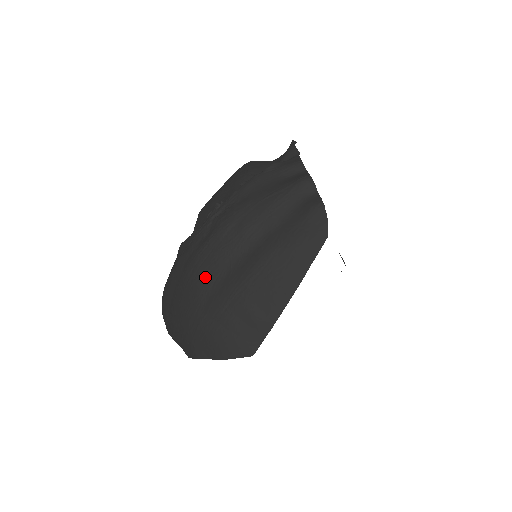
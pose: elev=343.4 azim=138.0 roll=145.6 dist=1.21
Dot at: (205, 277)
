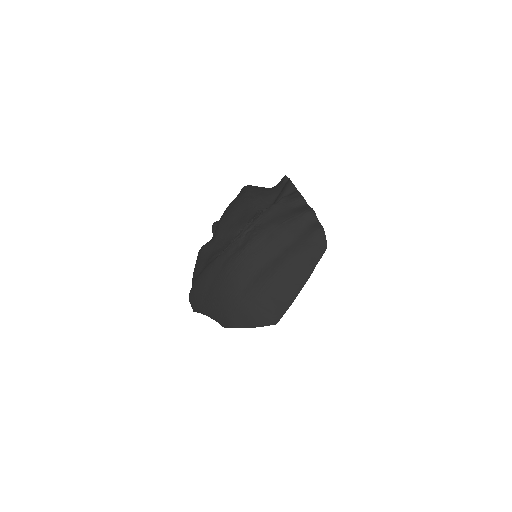
Dot at: (243, 273)
